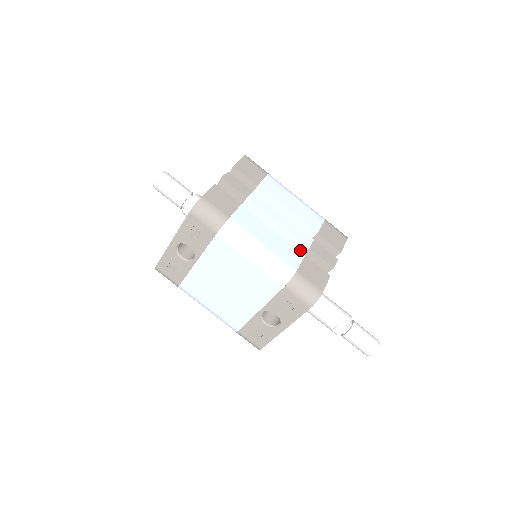
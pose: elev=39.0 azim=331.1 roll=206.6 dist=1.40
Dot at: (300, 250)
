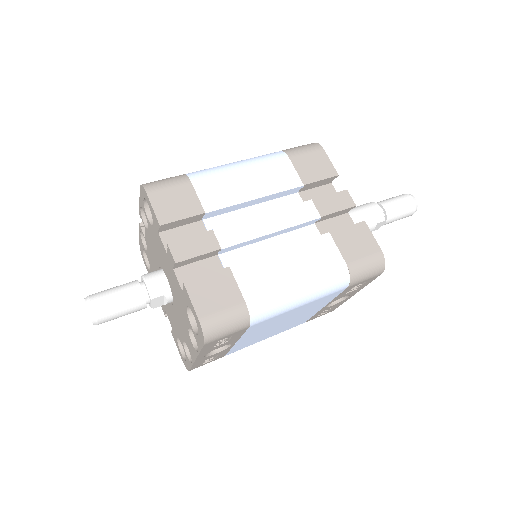
Dot at: (310, 224)
